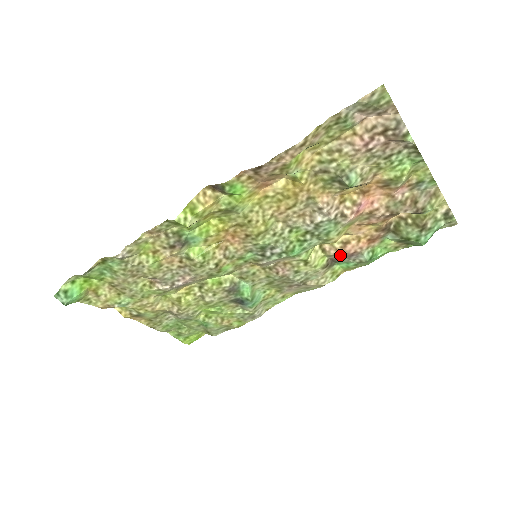
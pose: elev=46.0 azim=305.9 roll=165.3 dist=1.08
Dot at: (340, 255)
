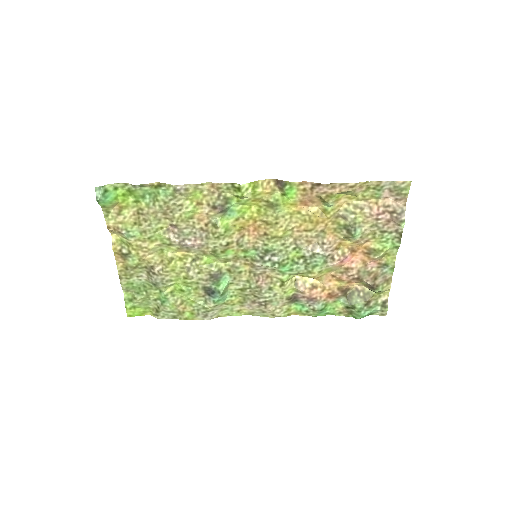
Dot at: (305, 294)
